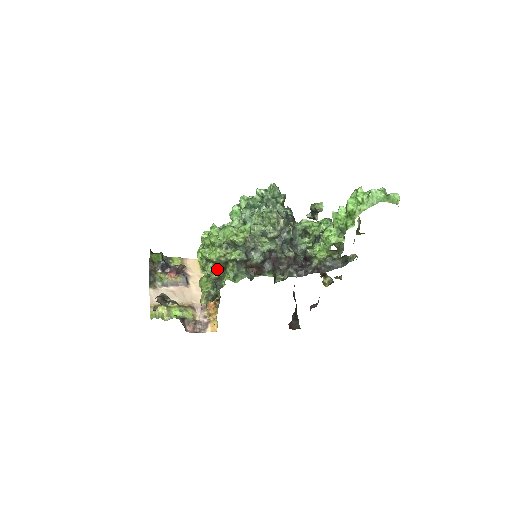
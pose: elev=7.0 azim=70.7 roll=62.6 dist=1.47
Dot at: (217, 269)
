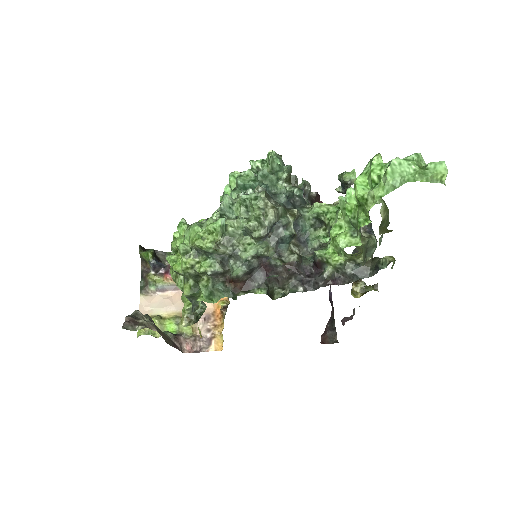
Dot at: (188, 284)
